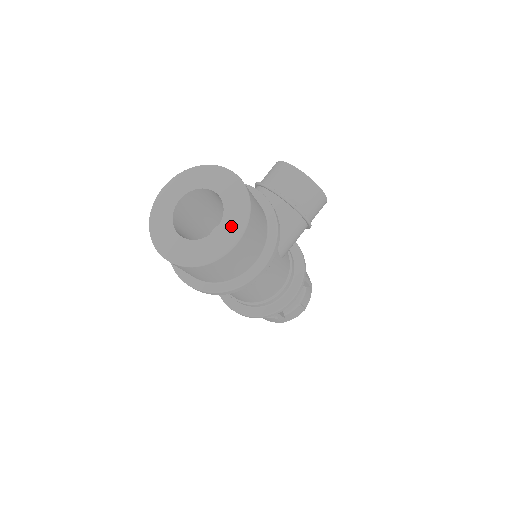
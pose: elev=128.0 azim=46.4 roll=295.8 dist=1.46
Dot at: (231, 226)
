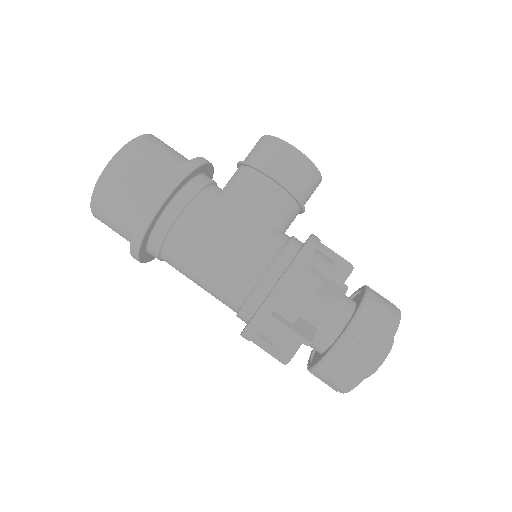
Dot at: occluded
